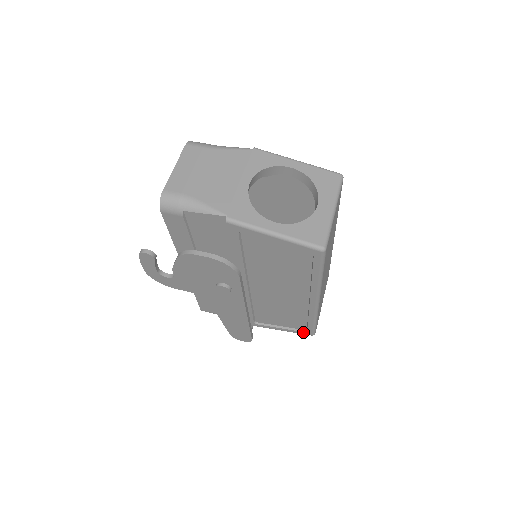
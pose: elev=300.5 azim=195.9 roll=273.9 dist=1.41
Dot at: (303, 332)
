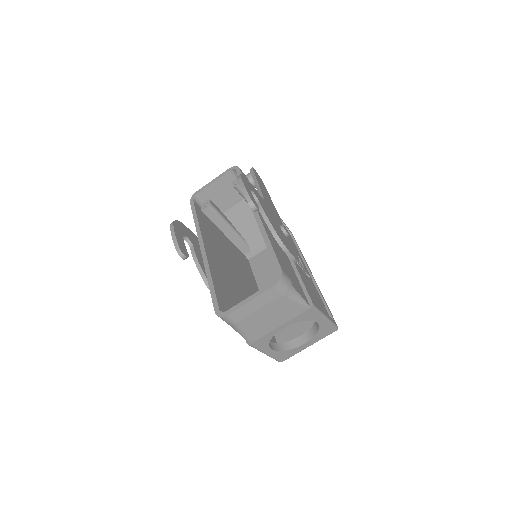
Dot at: occluded
